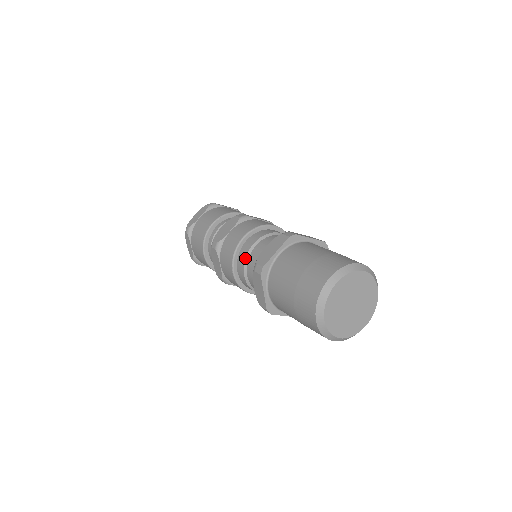
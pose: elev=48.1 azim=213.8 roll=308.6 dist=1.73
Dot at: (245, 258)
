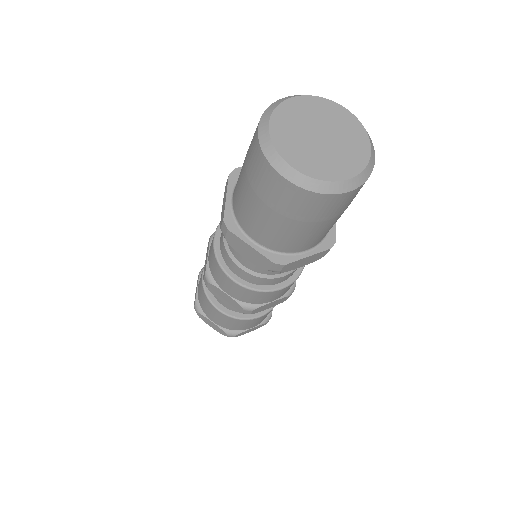
Dot at: (226, 251)
